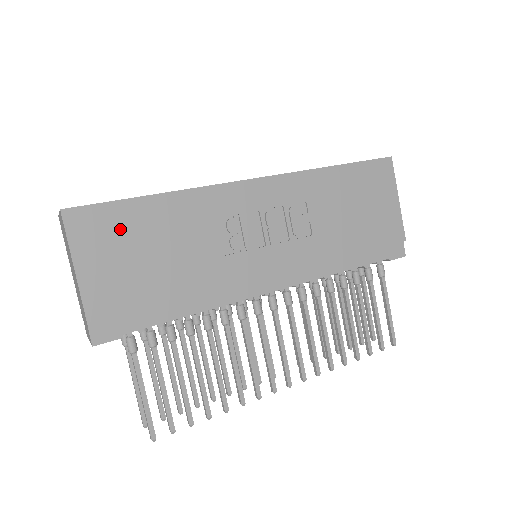
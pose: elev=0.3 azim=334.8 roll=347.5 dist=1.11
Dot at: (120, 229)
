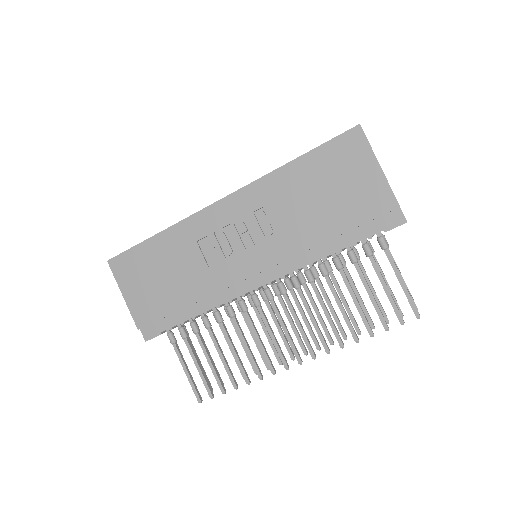
Dot at: (140, 264)
